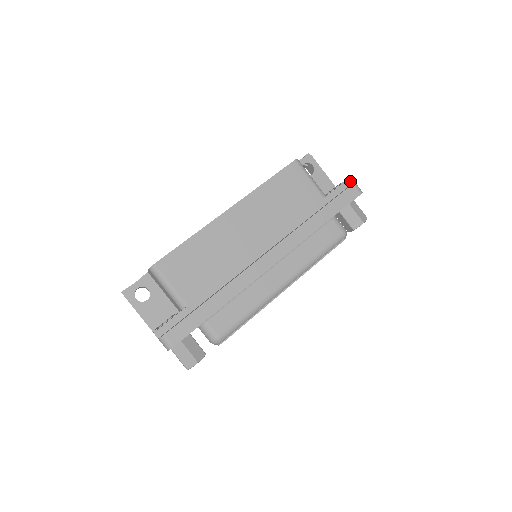
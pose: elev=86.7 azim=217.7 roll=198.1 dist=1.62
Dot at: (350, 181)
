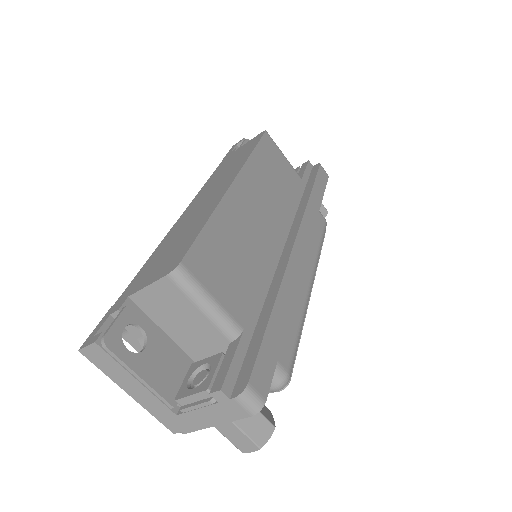
Dot at: (310, 164)
